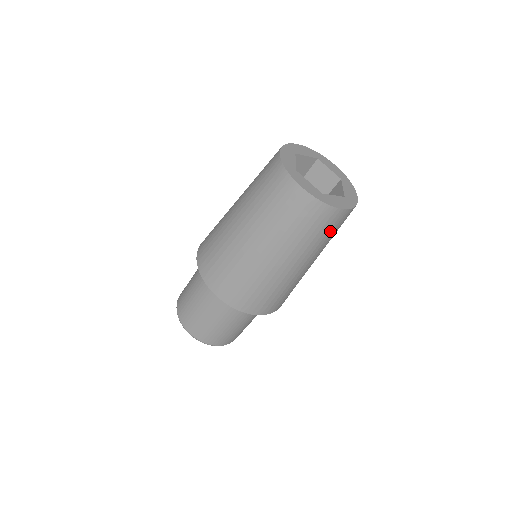
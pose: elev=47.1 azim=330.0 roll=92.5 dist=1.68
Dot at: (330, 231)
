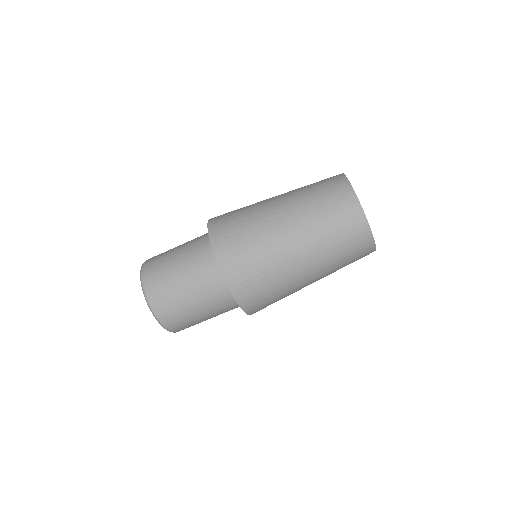
Dot at: (351, 256)
